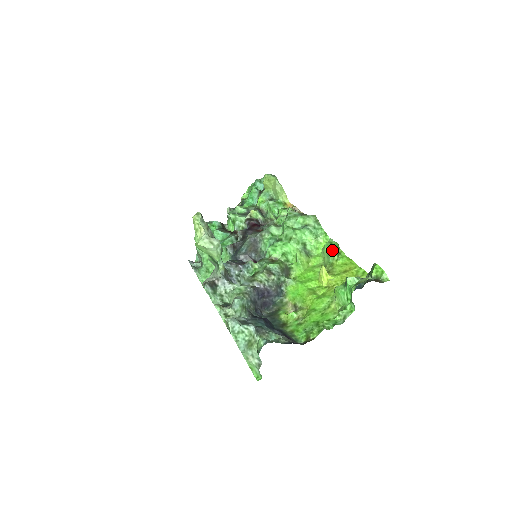
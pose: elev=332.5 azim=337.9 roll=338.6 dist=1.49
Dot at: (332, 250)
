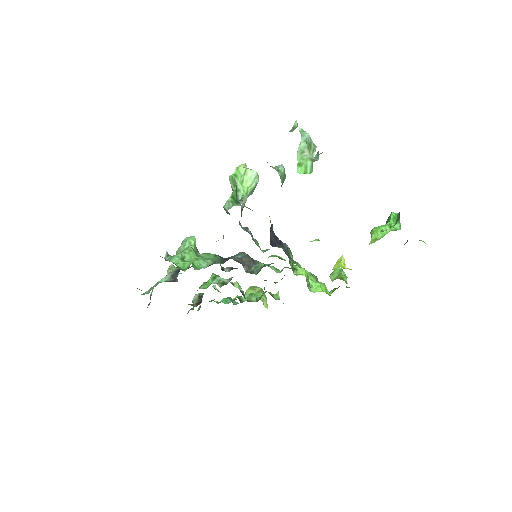
Dot at: (344, 272)
